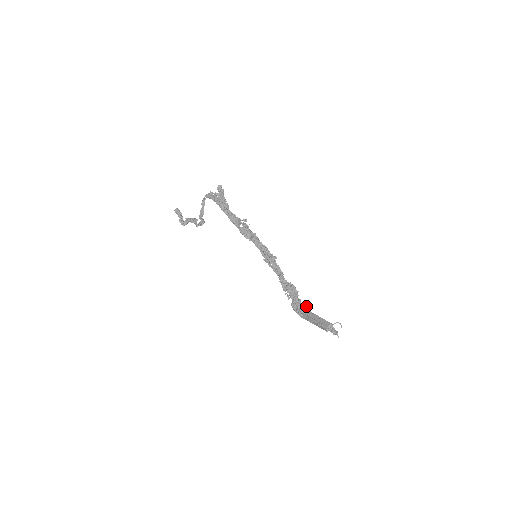
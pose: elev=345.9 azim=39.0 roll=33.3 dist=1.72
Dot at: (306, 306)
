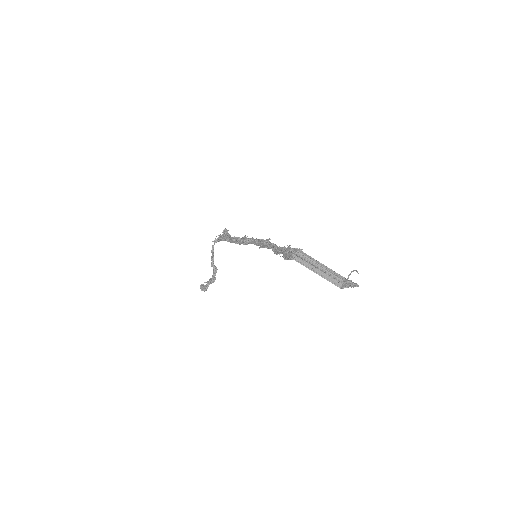
Dot at: (297, 248)
